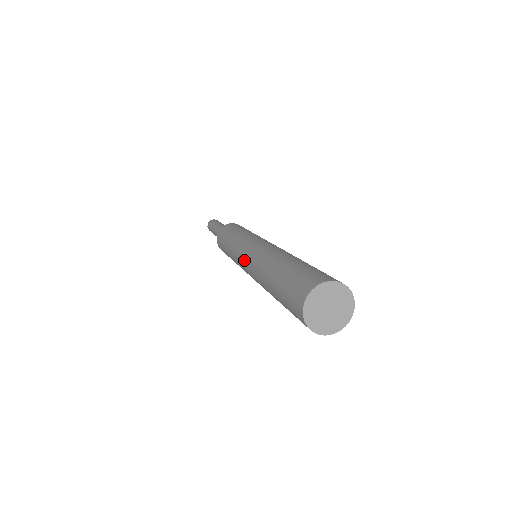
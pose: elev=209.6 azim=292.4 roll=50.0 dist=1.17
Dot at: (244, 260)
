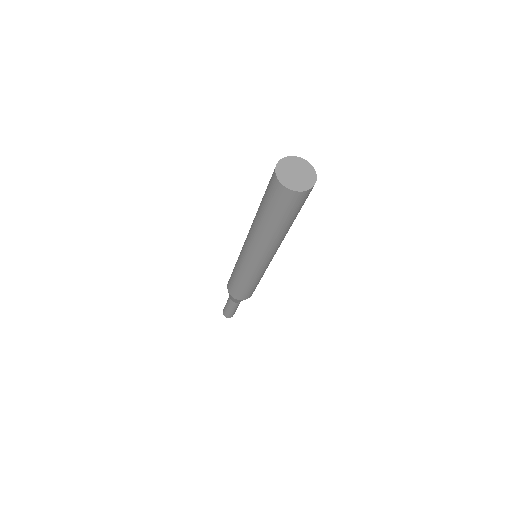
Dot at: (244, 243)
